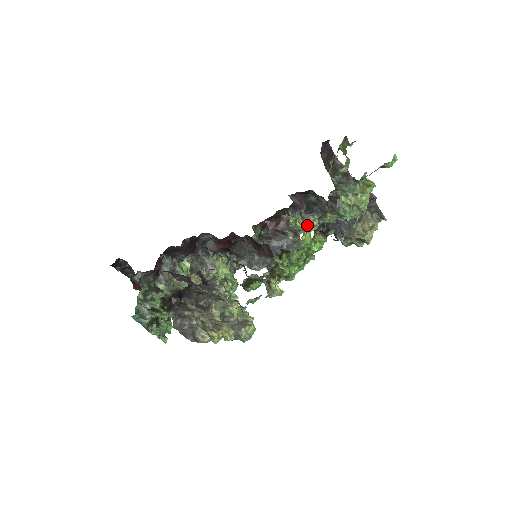
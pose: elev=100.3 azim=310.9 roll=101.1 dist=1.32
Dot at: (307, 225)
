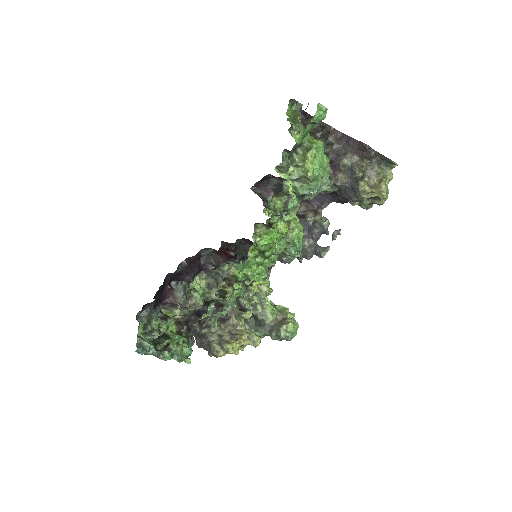
Dot at: occluded
